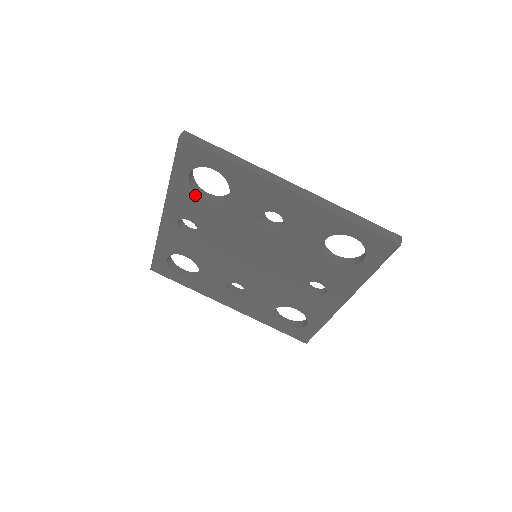
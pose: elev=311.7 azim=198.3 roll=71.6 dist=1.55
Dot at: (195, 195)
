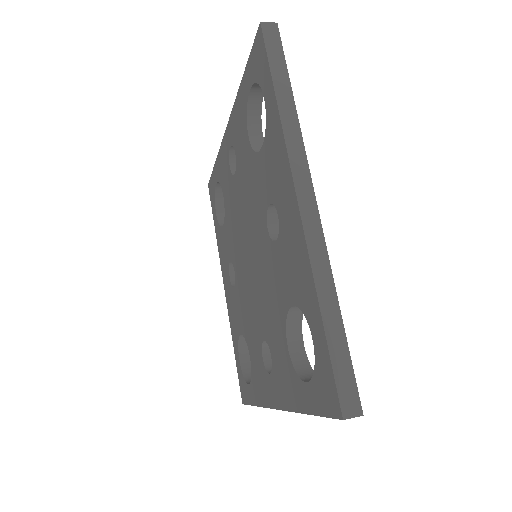
Dot at: (246, 122)
